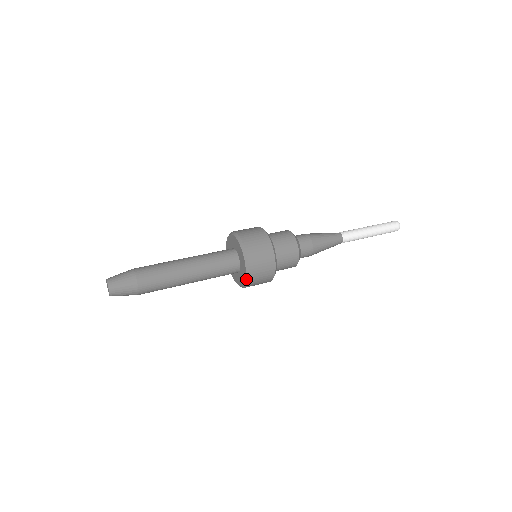
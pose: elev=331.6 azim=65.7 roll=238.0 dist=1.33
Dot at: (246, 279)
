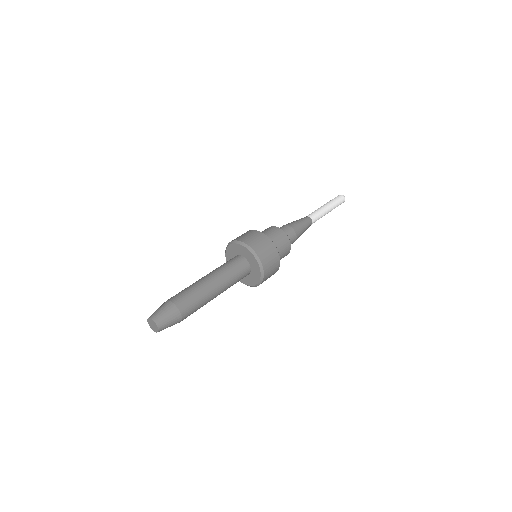
Dot at: (260, 281)
